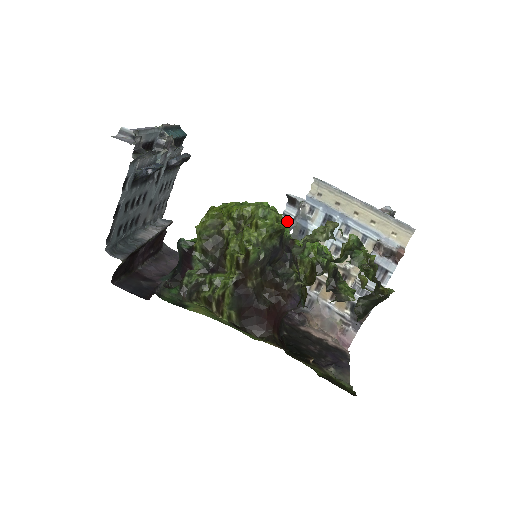
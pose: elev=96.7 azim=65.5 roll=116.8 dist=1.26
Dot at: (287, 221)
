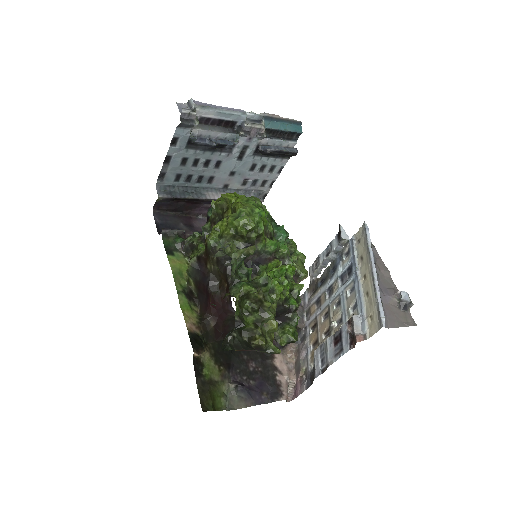
Dot at: (329, 251)
